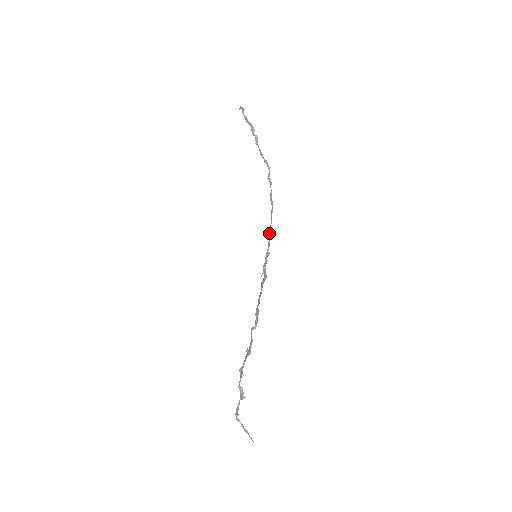
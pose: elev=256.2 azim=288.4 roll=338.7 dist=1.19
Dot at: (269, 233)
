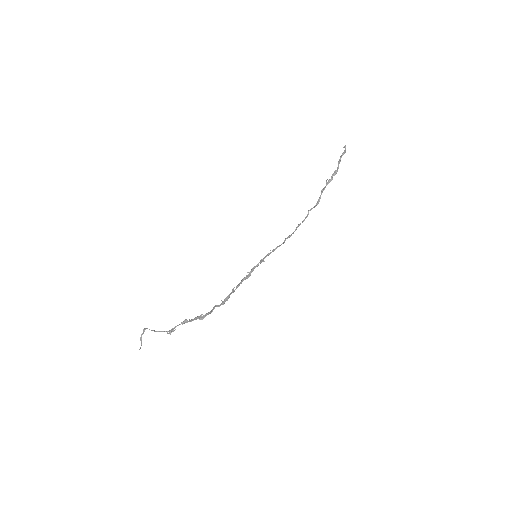
Dot at: (275, 248)
